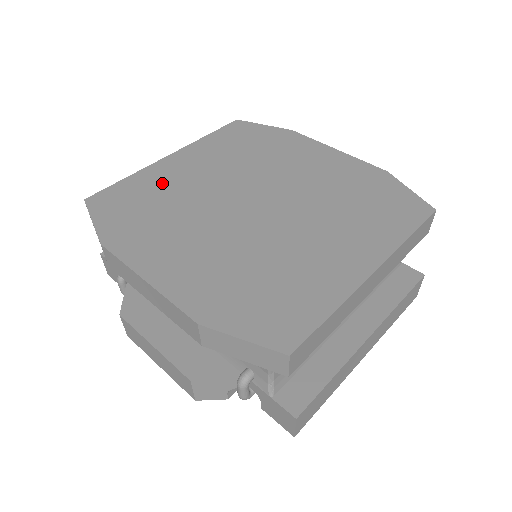
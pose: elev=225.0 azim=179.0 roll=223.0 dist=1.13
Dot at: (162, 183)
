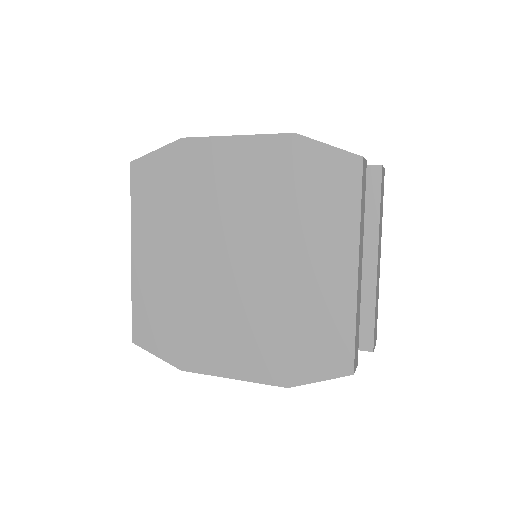
Dot at: (158, 289)
